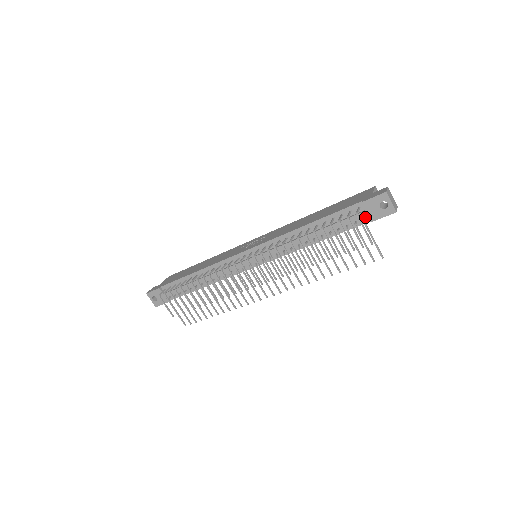
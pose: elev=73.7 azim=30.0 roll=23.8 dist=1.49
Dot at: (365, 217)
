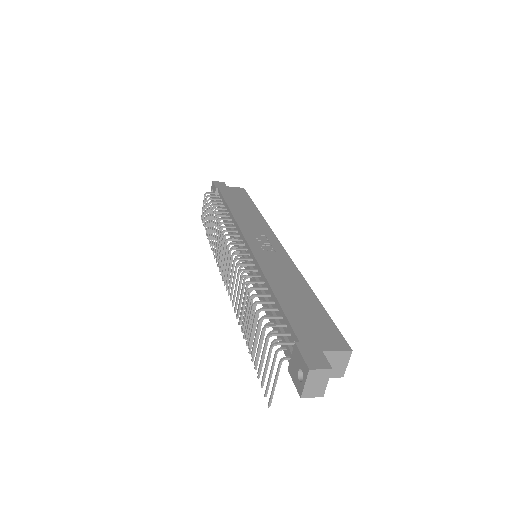
Dot at: occluded
